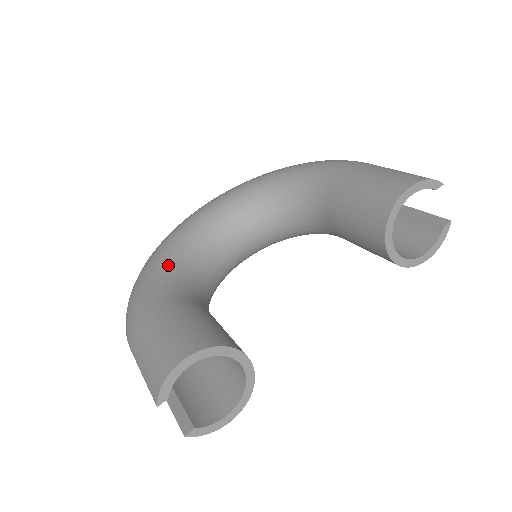
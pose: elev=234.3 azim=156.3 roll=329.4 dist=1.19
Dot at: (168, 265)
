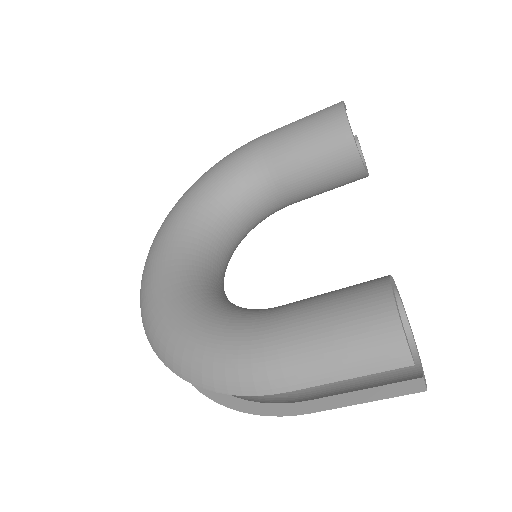
Dot at: (207, 312)
